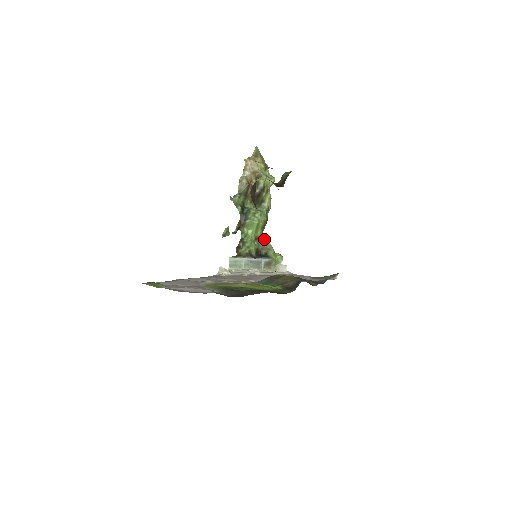
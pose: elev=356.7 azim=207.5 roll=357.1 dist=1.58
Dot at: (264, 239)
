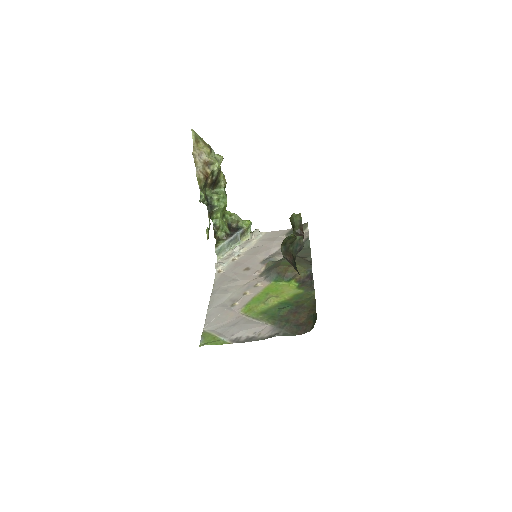
Dot at: (228, 212)
